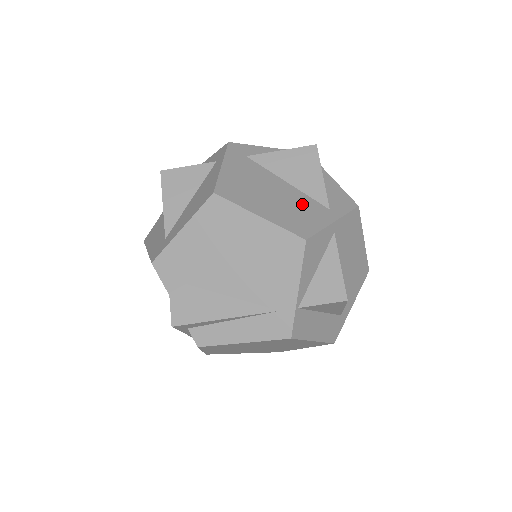
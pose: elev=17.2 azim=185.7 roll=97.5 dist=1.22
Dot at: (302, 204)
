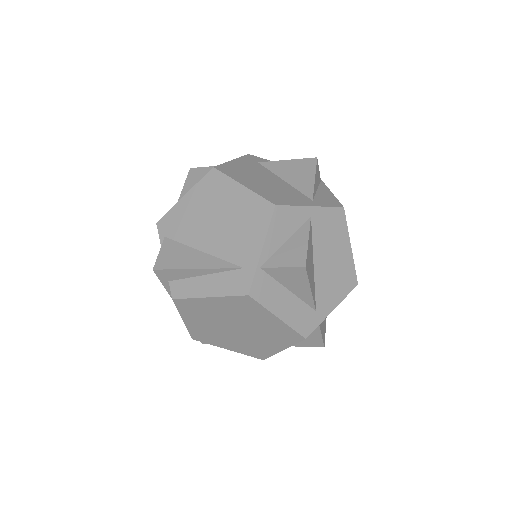
Dot at: (288, 191)
